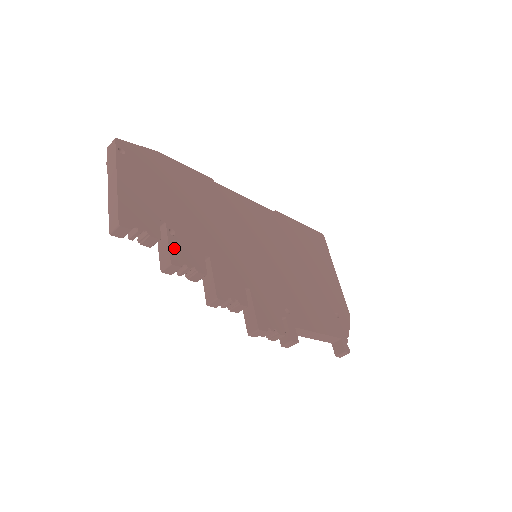
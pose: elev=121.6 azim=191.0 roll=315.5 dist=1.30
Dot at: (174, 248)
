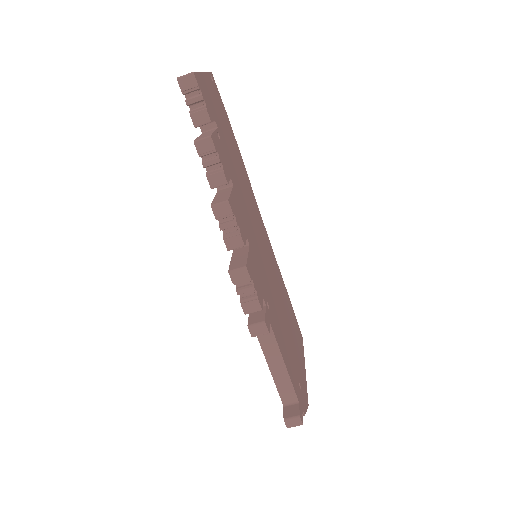
Dot at: (216, 139)
